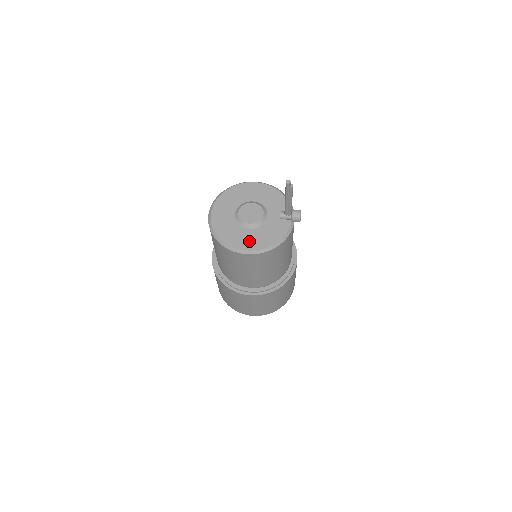
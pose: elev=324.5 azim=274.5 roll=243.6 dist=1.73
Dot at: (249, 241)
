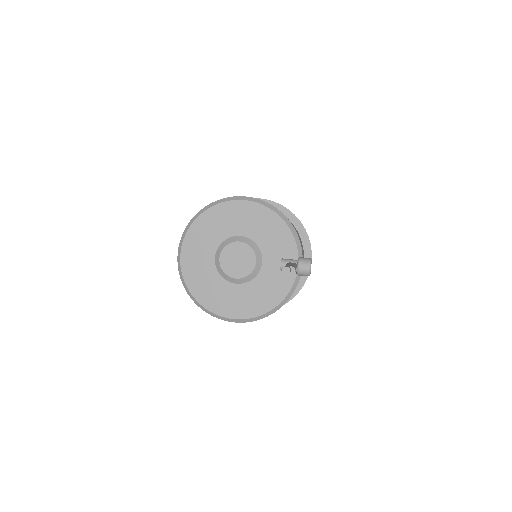
Dot at: (234, 304)
